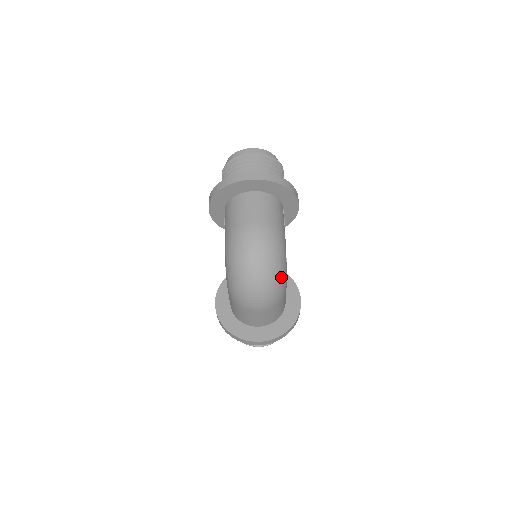
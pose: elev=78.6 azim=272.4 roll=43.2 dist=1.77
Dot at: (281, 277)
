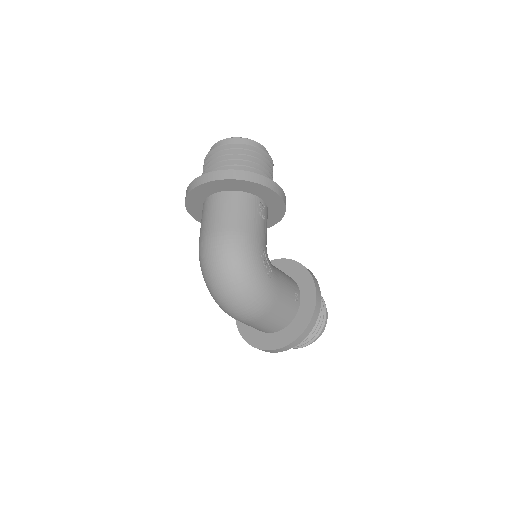
Dot at: (254, 284)
